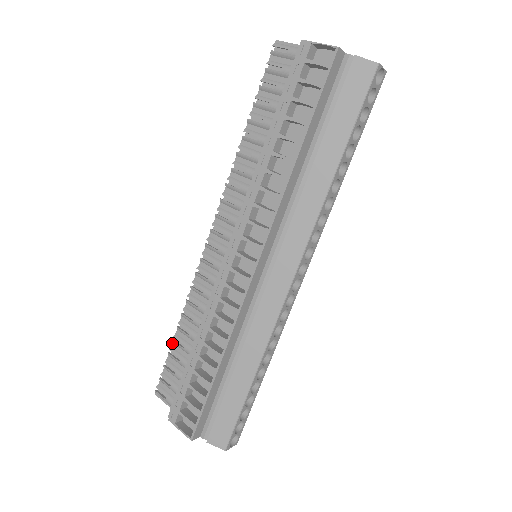
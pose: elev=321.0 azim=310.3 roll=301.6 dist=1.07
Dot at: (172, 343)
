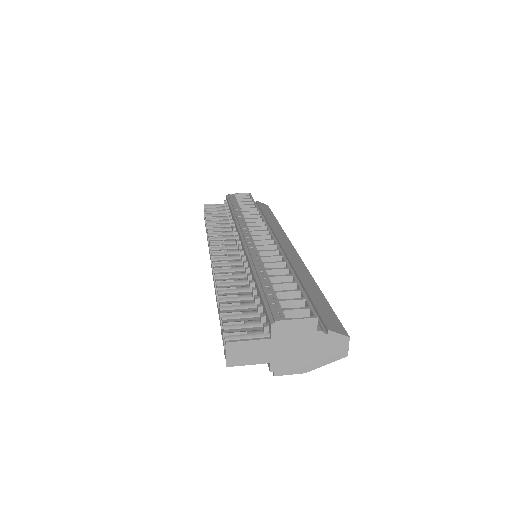
Dot at: (219, 302)
